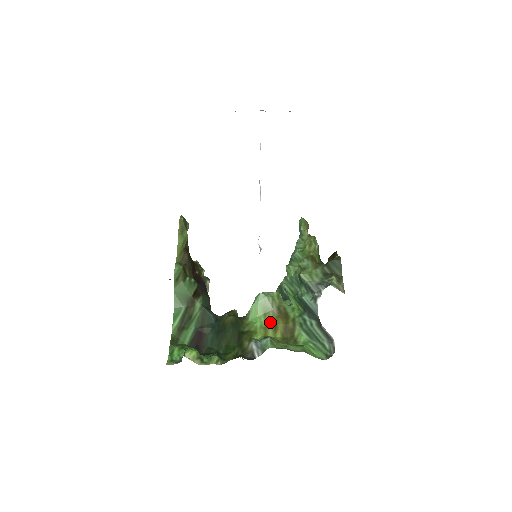
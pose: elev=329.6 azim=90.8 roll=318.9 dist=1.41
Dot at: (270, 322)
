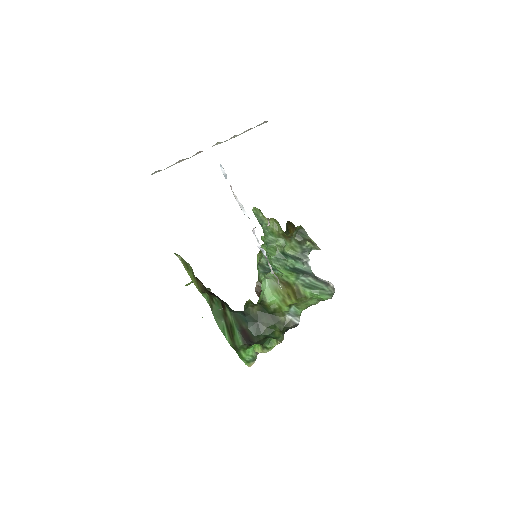
Dot at: (283, 295)
